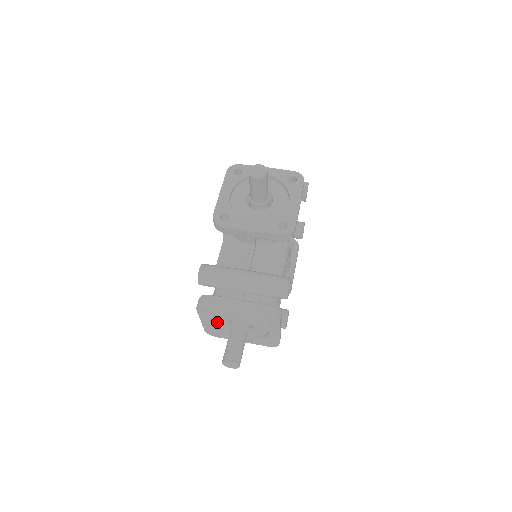
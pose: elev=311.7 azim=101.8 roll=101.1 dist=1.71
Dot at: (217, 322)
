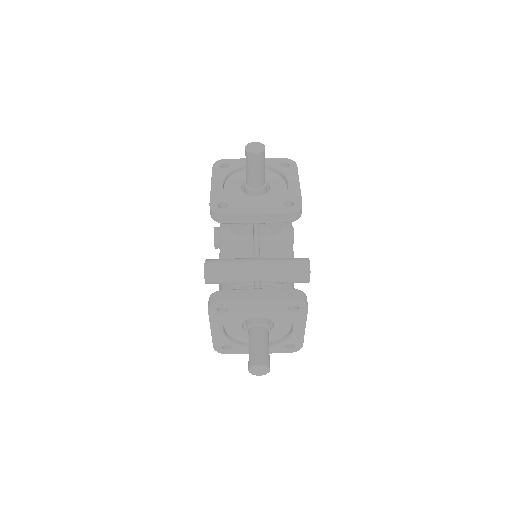
Dot at: (229, 329)
